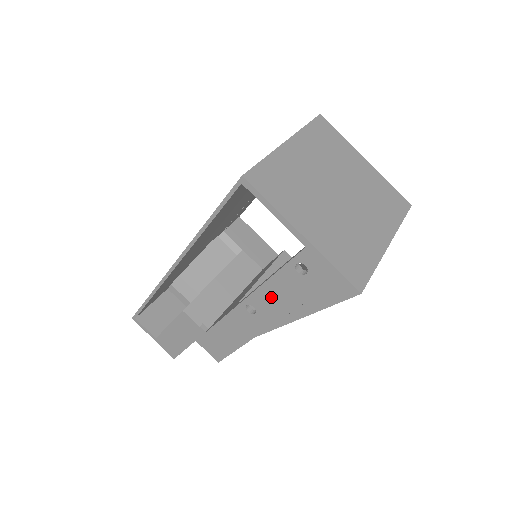
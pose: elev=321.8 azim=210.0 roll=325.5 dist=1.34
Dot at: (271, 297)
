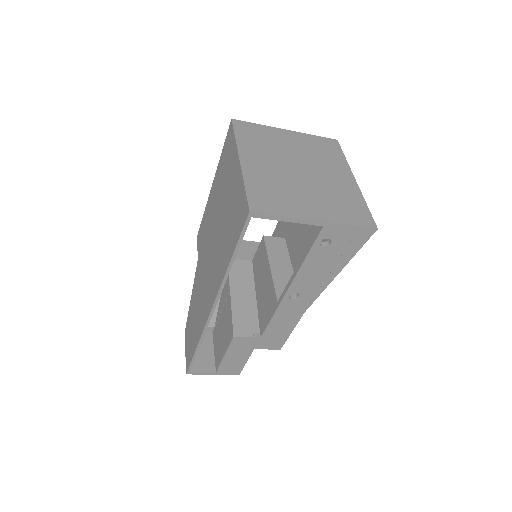
Dot at: (308, 277)
